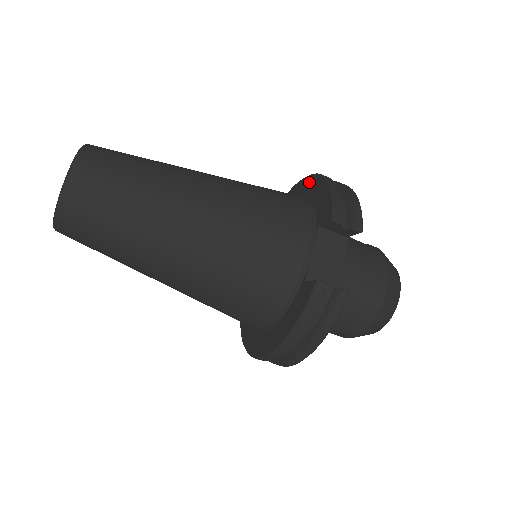
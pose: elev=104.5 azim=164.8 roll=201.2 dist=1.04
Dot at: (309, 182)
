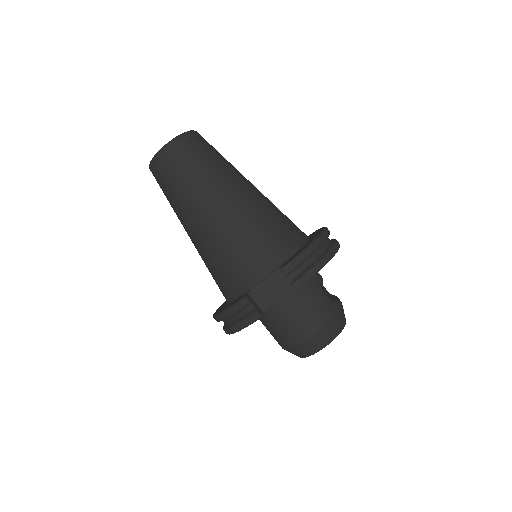
Dot at: (318, 233)
